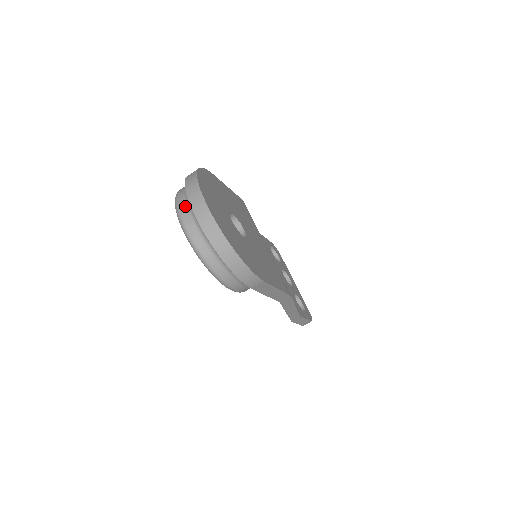
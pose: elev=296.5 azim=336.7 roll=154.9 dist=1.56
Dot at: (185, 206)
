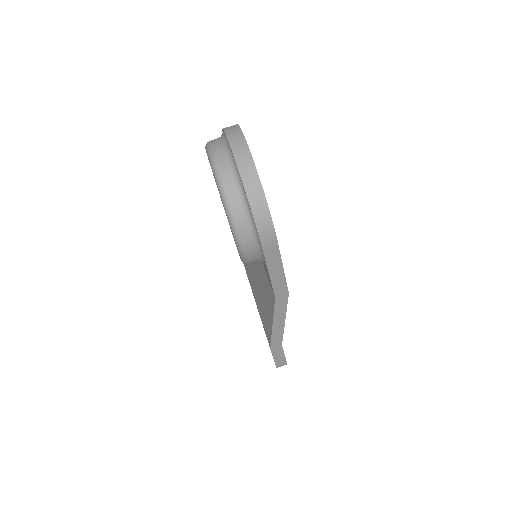
Dot at: (219, 143)
